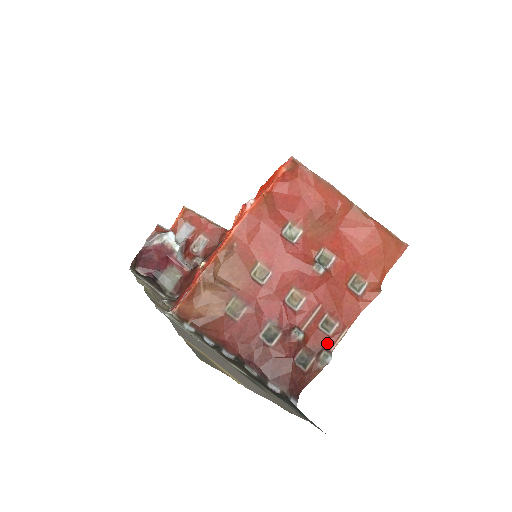
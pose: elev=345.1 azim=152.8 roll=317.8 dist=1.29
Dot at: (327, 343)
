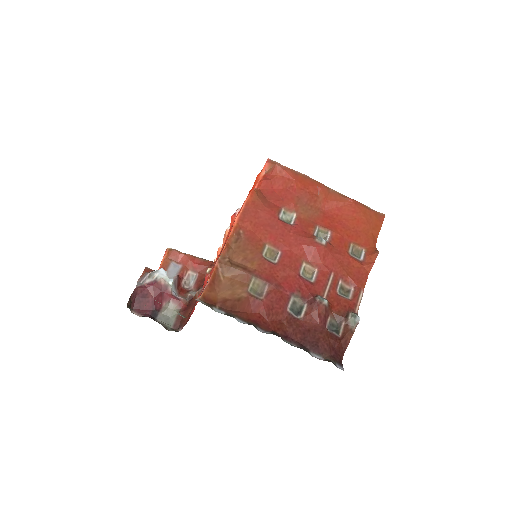
Dot at: (350, 306)
